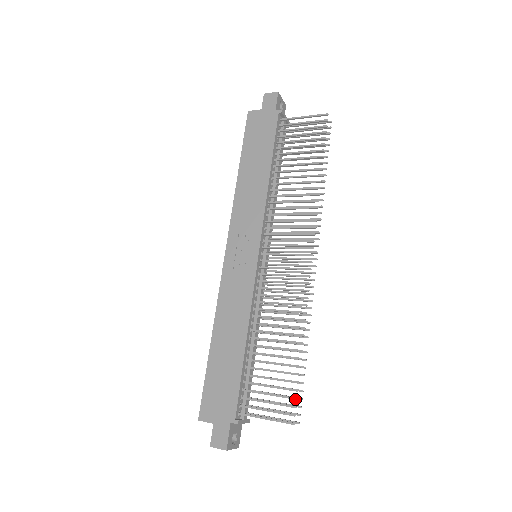
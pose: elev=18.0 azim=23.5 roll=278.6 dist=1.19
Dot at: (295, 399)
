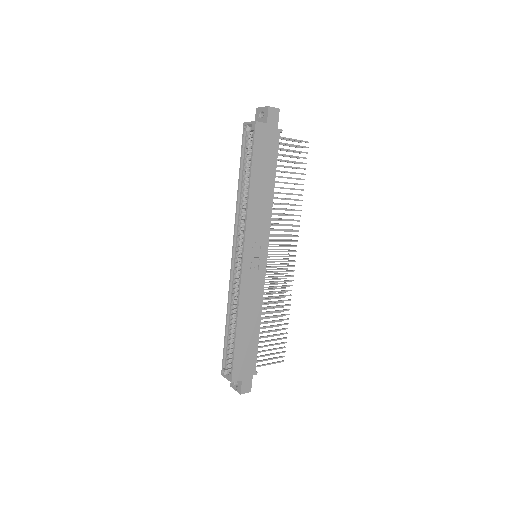
Dot at: occluded
